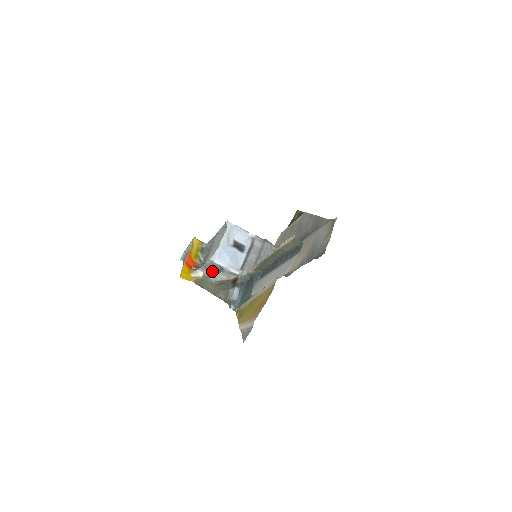
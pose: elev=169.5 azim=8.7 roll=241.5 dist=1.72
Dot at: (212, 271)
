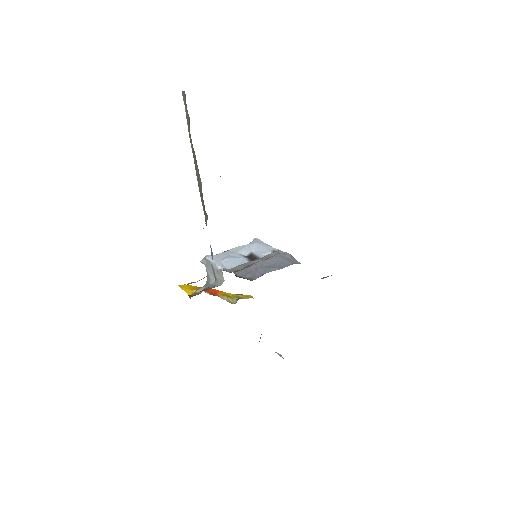
Dot at: (211, 283)
